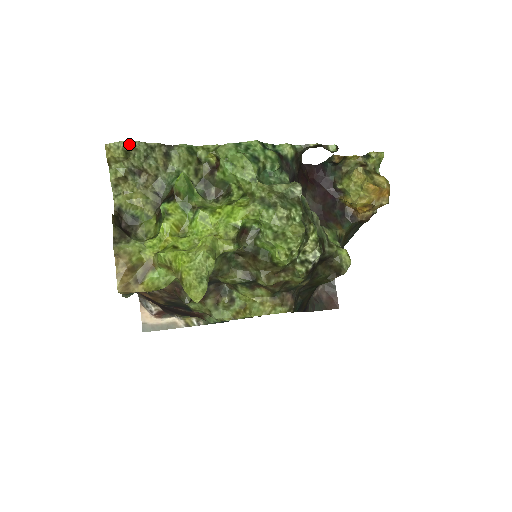
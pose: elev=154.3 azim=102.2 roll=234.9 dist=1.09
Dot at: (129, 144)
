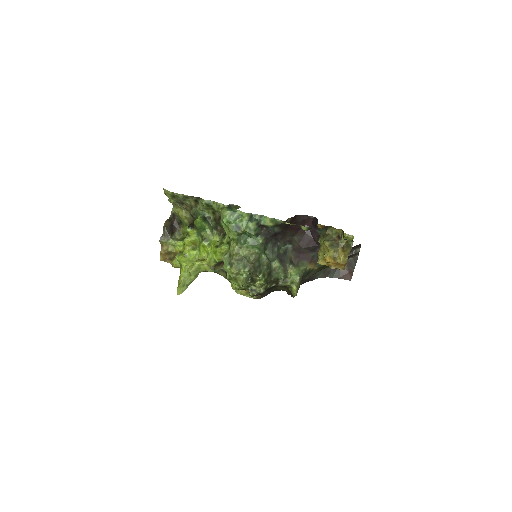
Dot at: (173, 193)
